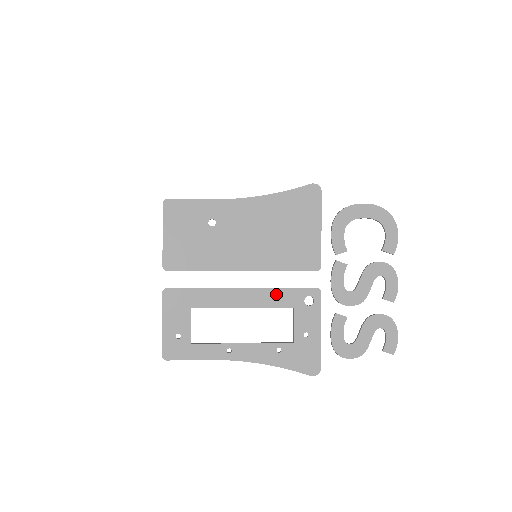
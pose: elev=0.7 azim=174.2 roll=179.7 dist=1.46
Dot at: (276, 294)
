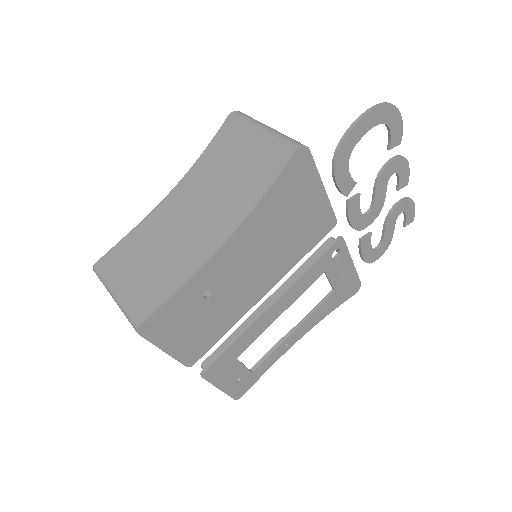
Dot at: (305, 278)
